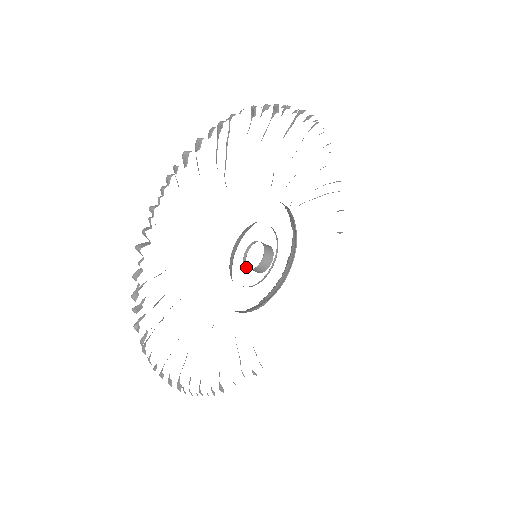
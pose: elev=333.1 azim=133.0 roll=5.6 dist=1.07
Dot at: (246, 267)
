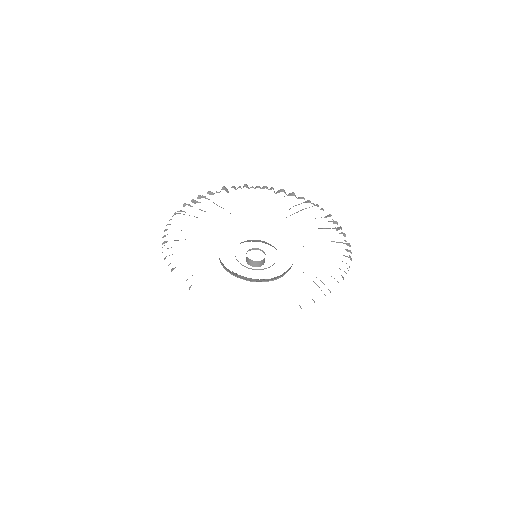
Dot at: (253, 262)
